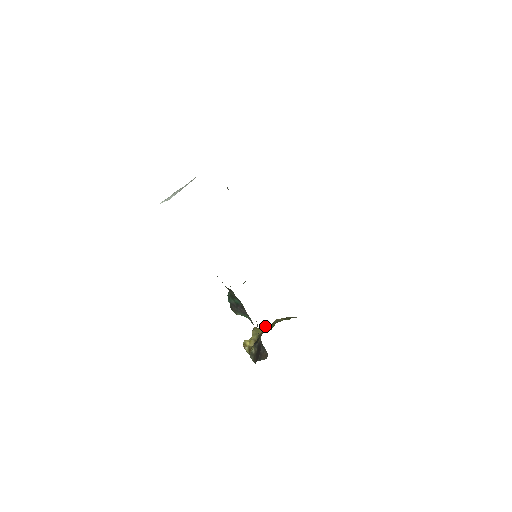
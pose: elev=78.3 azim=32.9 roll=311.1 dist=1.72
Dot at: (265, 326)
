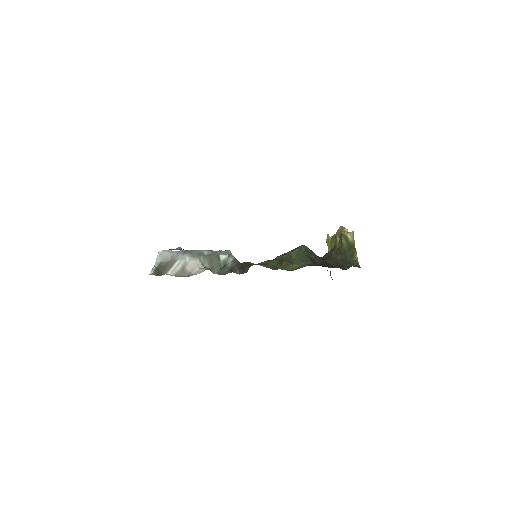
Dot at: (332, 239)
